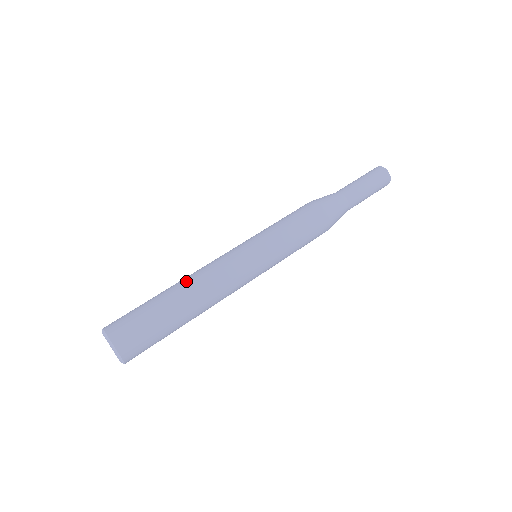
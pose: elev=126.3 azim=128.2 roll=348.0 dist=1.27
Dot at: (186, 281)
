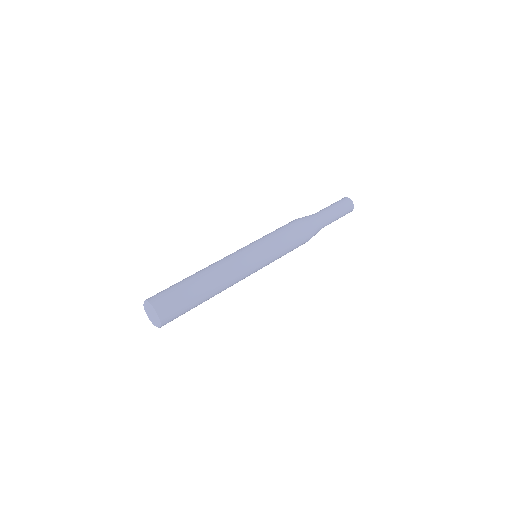
Dot at: (207, 269)
